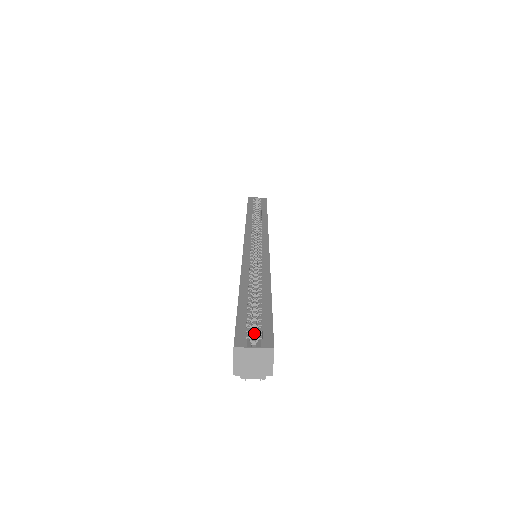
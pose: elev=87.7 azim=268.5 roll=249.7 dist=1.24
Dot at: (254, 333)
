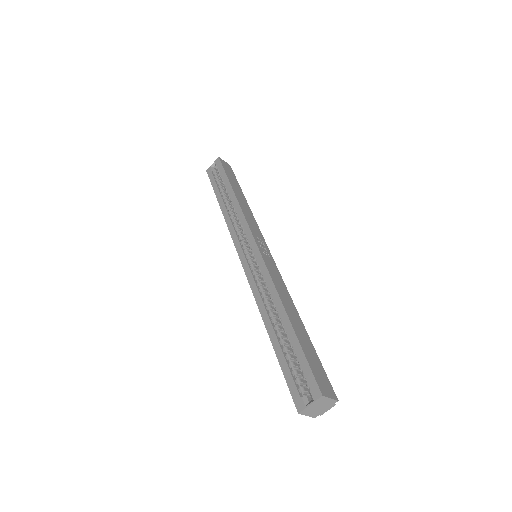
Dot at: occluded
